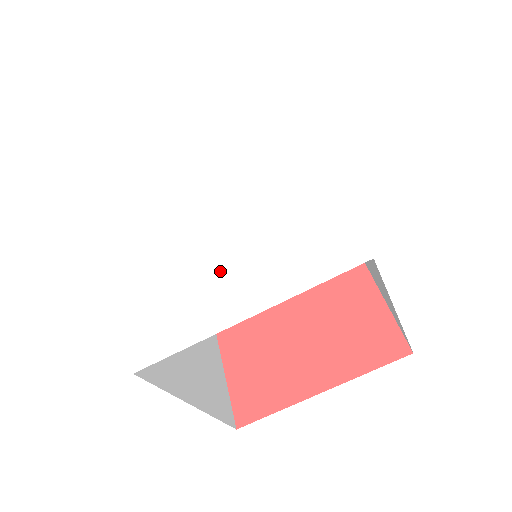
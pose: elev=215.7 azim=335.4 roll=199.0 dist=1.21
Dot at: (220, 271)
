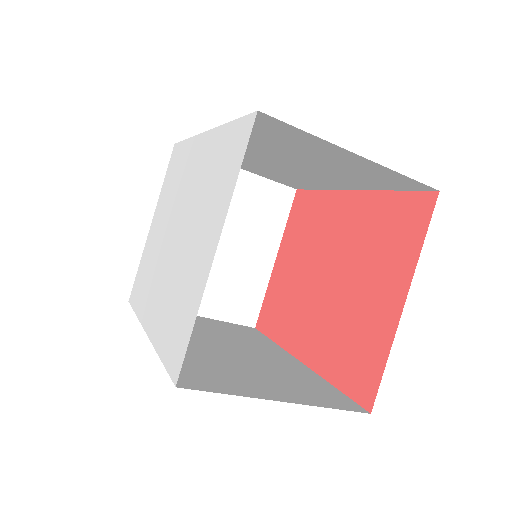
Dot at: (191, 255)
